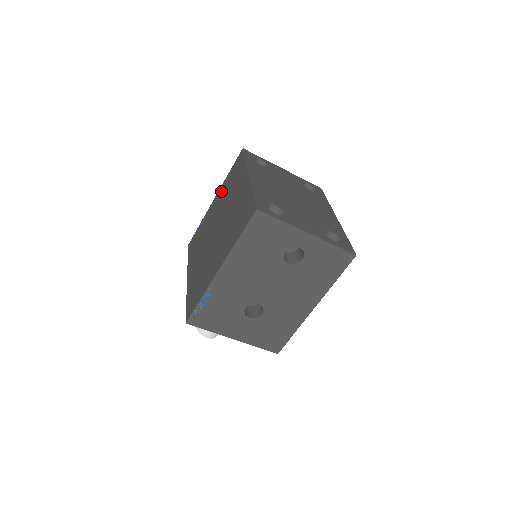
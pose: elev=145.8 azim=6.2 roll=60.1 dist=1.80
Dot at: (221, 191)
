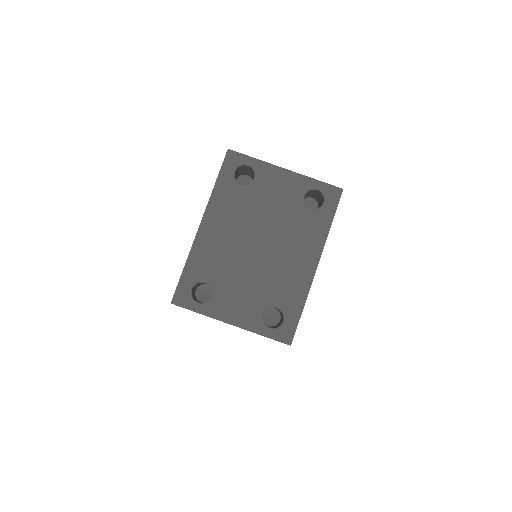
Dot at: occluded
